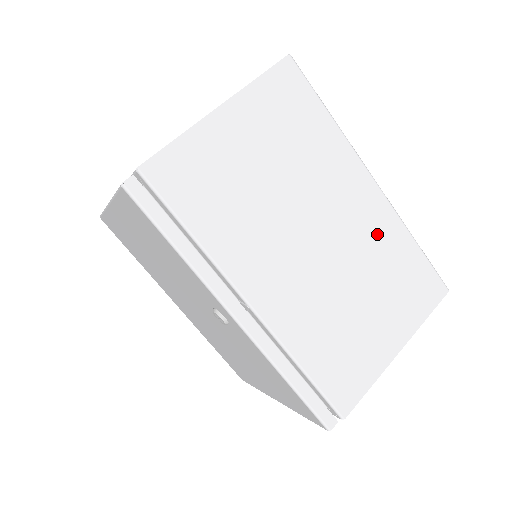
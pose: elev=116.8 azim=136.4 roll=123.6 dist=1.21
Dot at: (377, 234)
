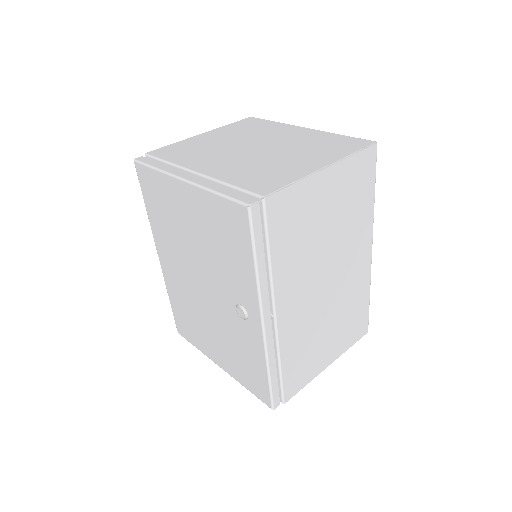
Dot at: (356, 286)
